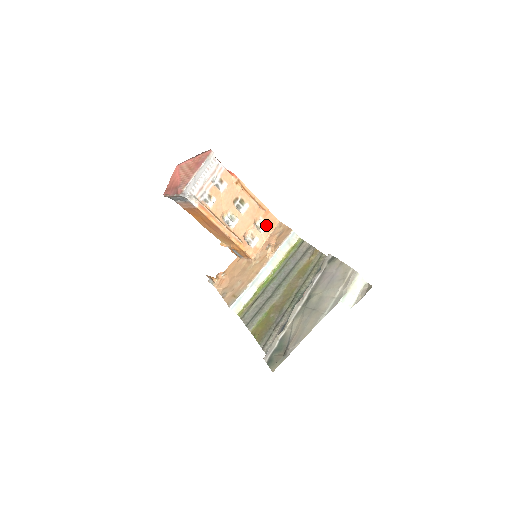
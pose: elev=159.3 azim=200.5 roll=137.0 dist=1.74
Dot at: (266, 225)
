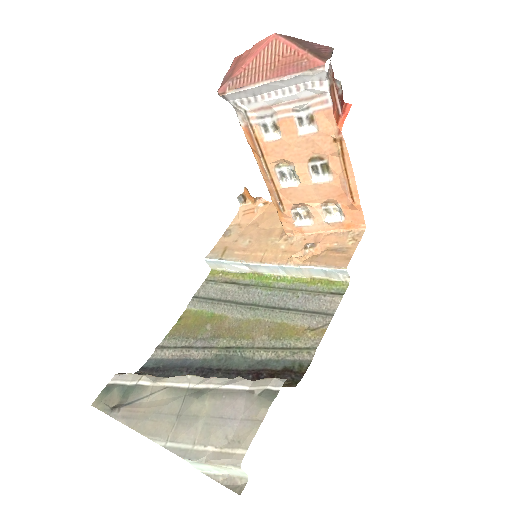
Dot at: (341, 218)
